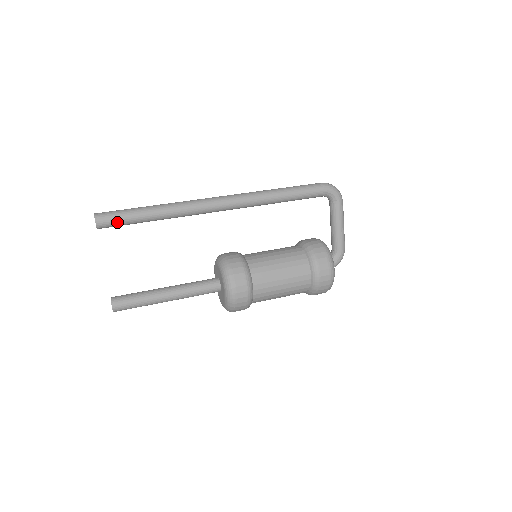
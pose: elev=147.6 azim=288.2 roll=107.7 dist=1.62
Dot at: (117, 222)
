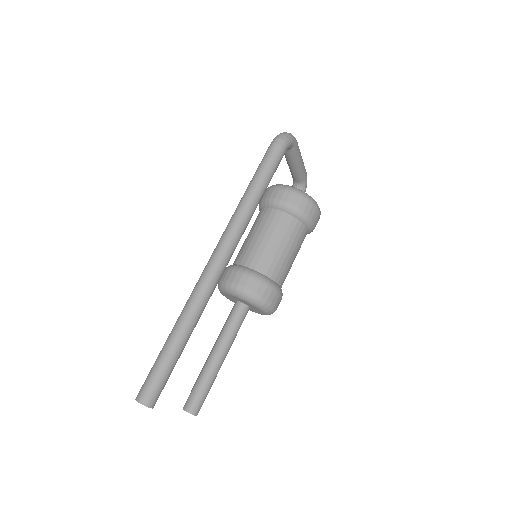
Dot at: (165, 384)
